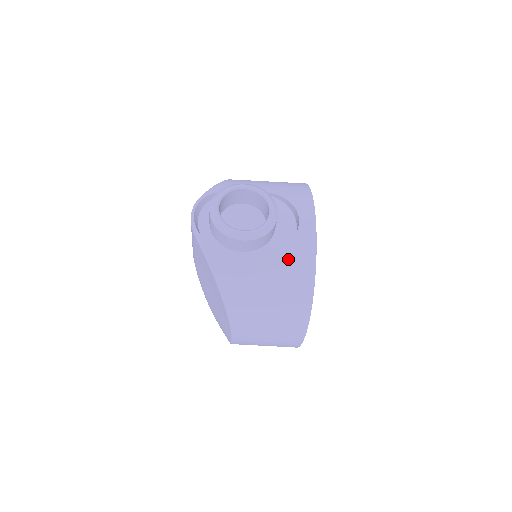
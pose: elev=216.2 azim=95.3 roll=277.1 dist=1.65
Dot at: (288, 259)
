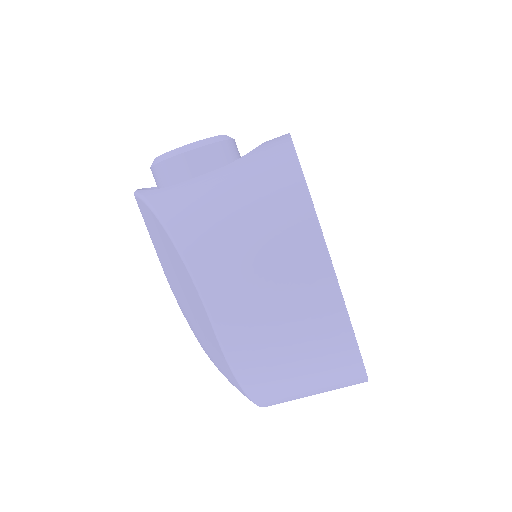
Dot at: (253, 158)
